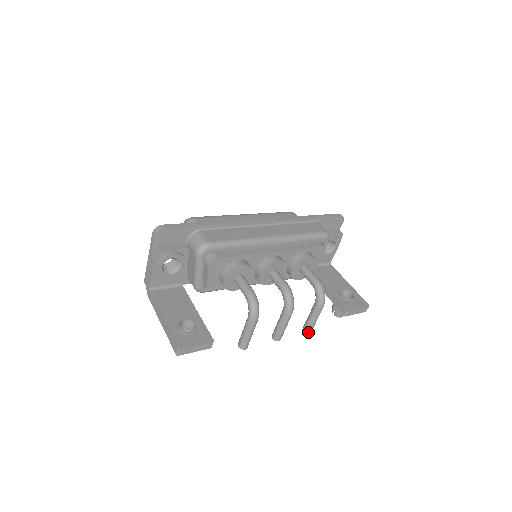
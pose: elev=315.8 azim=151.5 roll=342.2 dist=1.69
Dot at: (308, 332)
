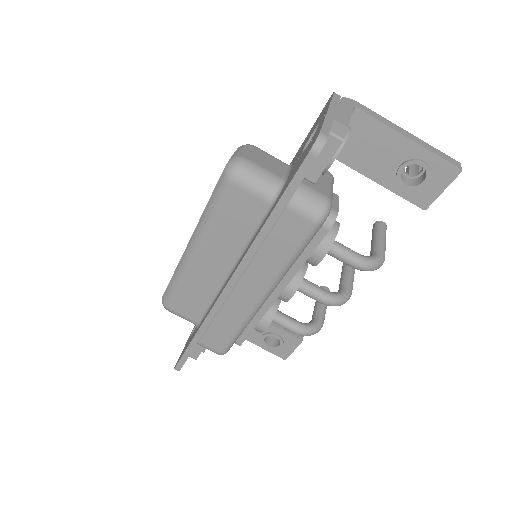
Dot at: occluded
